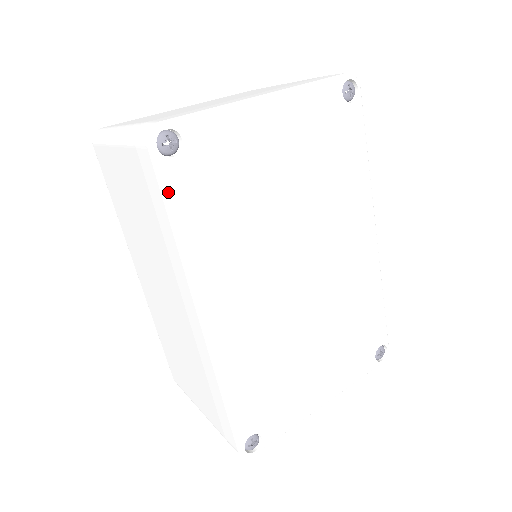
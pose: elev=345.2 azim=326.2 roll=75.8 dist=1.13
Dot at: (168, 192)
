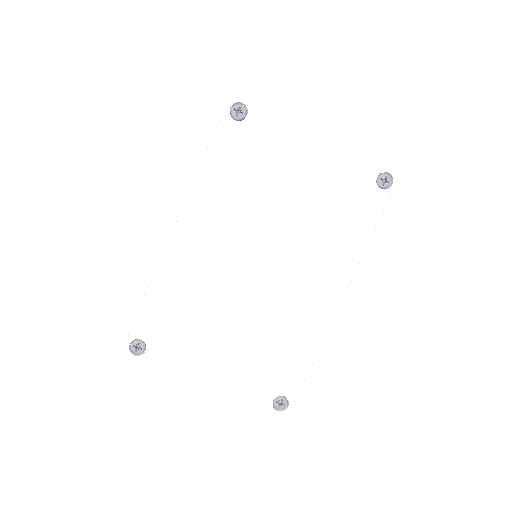
Dot at: (217, 135)
